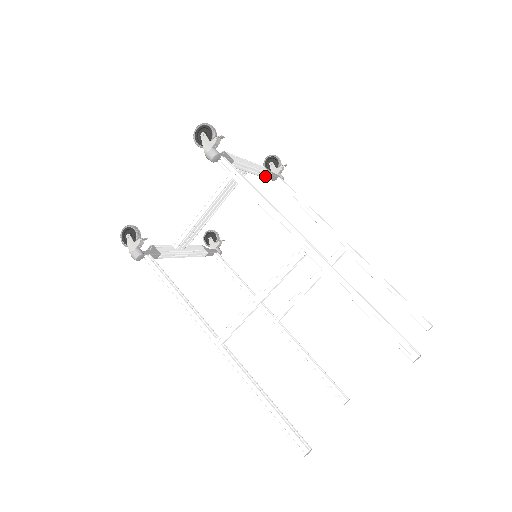
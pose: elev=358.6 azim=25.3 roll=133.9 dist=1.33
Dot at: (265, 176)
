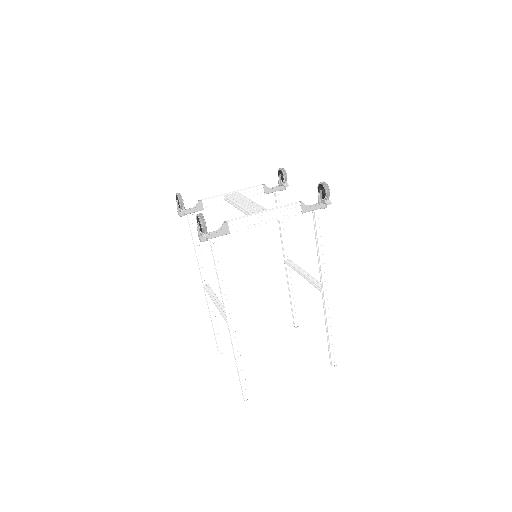
Dot at: (291, 215)
